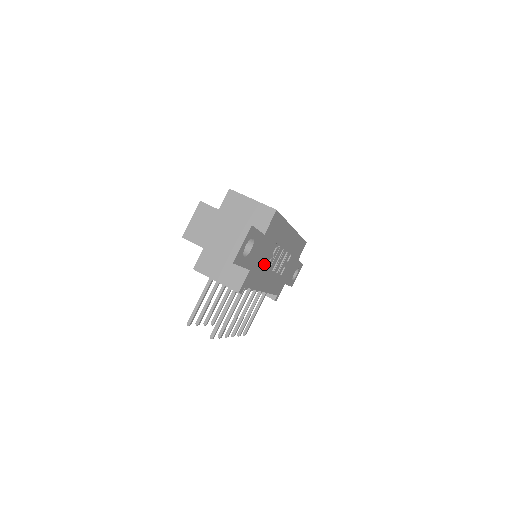
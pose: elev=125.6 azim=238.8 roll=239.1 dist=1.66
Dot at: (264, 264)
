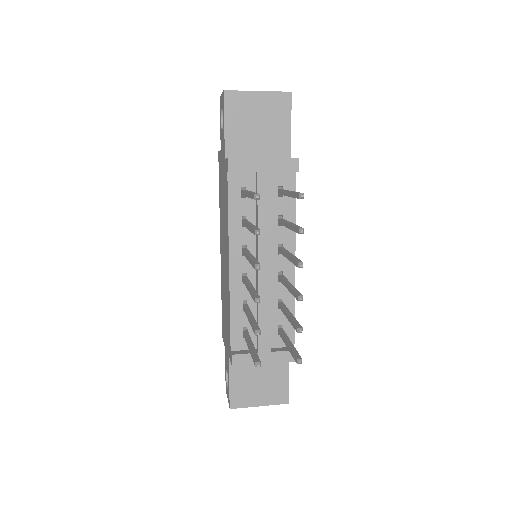
Dot at: occluded
